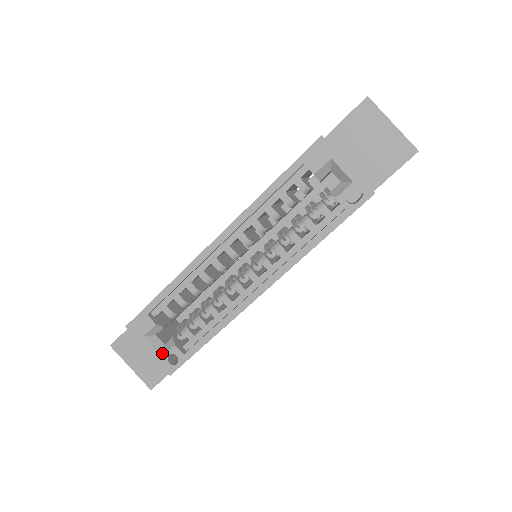
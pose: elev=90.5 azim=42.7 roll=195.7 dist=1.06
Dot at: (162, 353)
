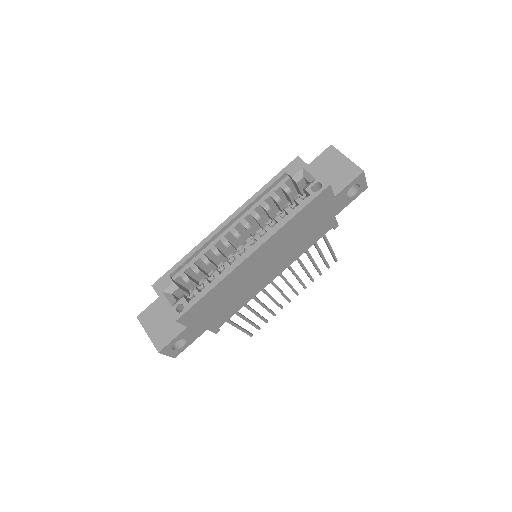
Dot at: (173, 305)
